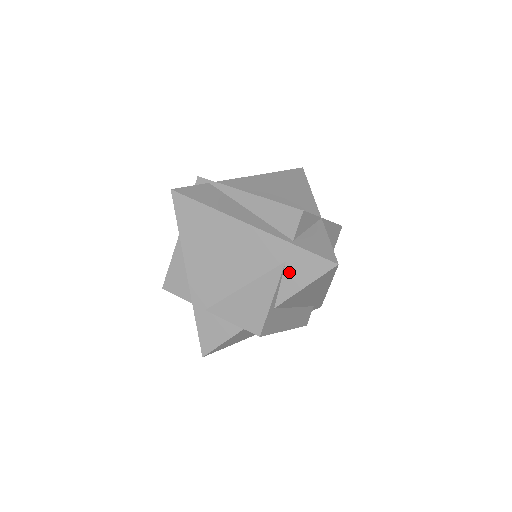
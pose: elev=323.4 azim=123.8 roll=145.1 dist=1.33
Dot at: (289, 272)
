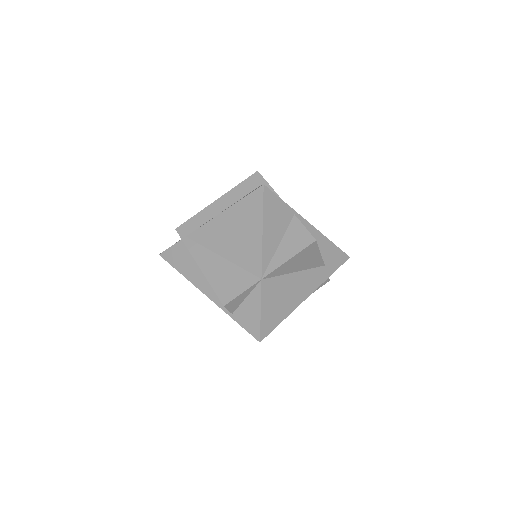
Dot at: occluded
